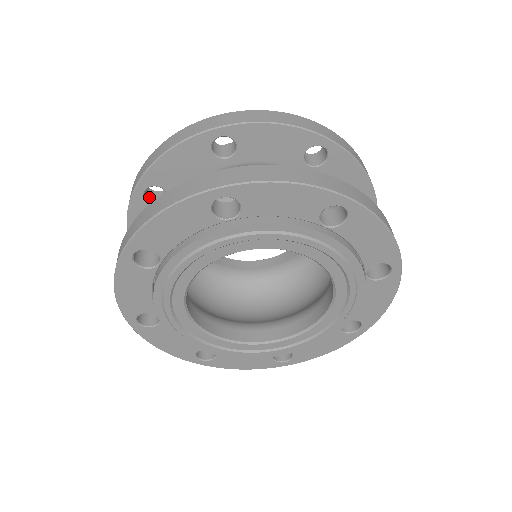
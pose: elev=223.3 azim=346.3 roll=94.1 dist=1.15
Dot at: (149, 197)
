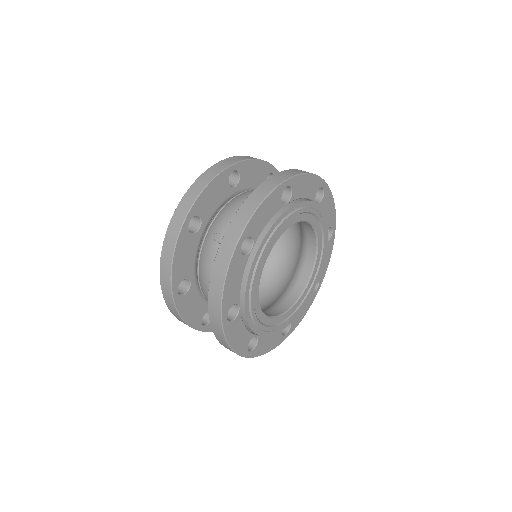
Dot at: (179, 292)
